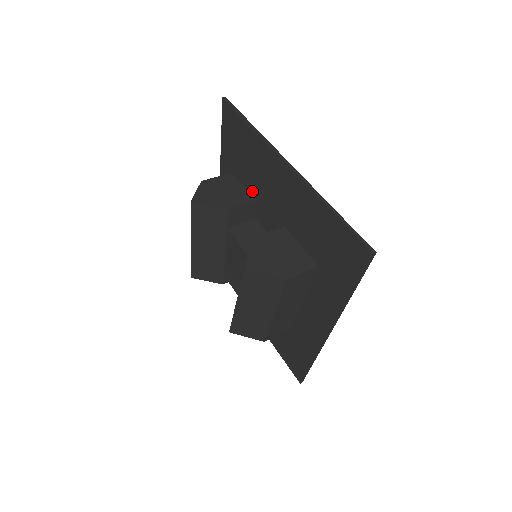
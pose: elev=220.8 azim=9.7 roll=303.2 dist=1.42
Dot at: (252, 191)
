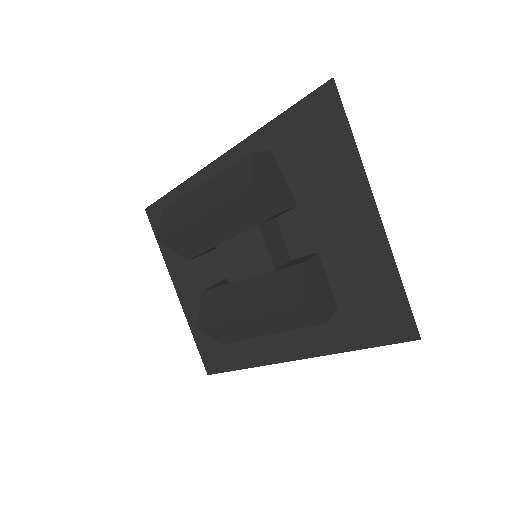
Dot at: (295, 192)
